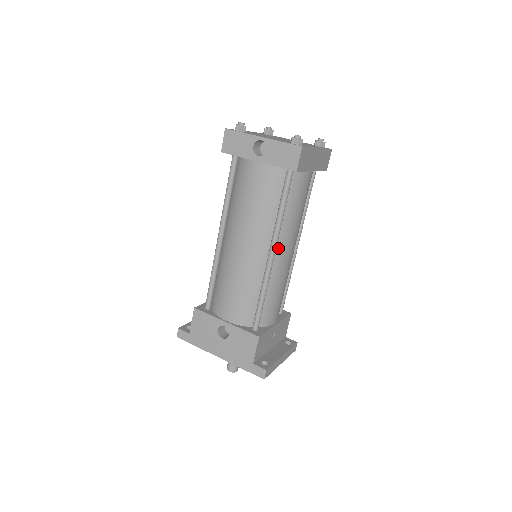
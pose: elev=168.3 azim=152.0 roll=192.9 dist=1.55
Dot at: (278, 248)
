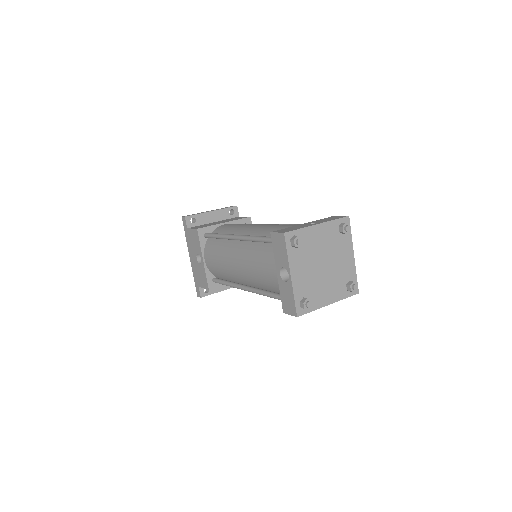
Dot at: occluded
